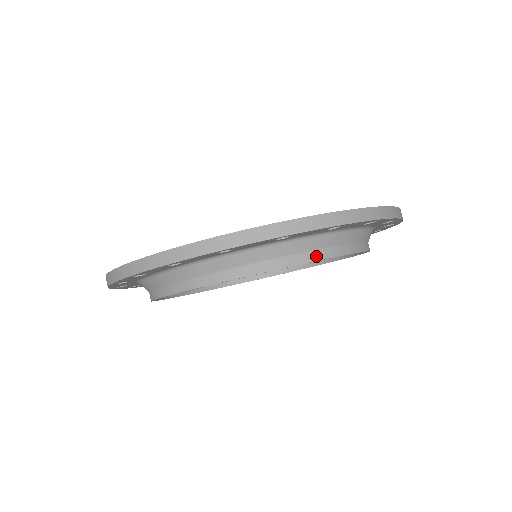
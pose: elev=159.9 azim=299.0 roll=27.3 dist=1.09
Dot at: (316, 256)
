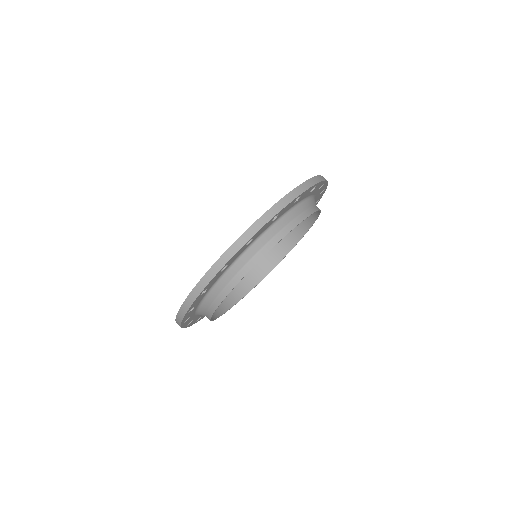
Dot at: (310, 212)
